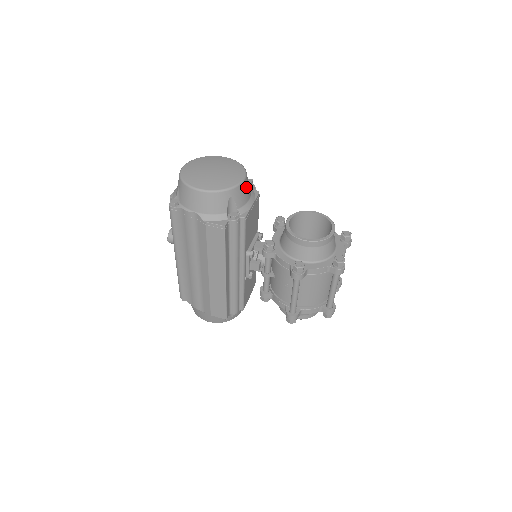
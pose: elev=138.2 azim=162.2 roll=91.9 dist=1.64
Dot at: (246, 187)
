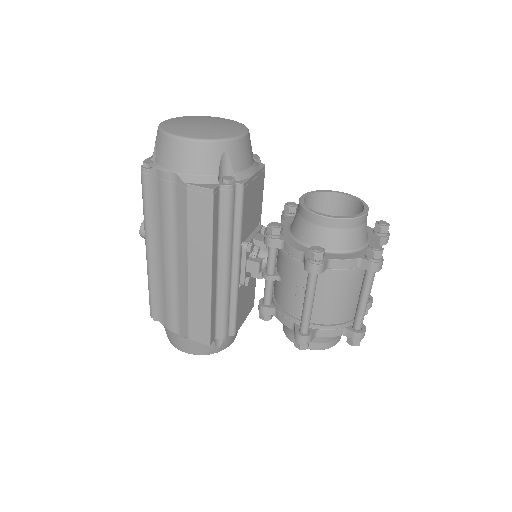
Dot at: (247, 147)
